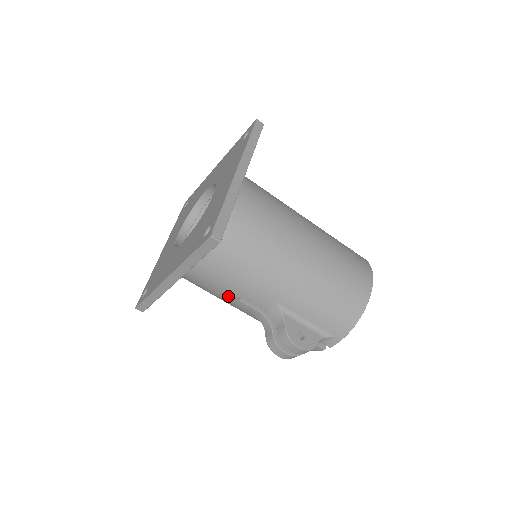
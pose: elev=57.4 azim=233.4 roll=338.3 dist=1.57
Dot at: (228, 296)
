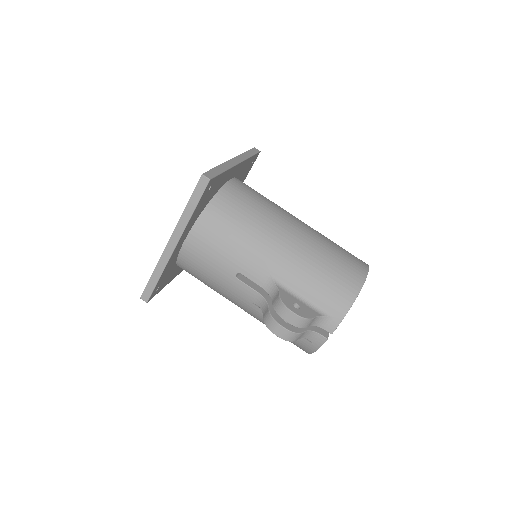
Dot at: (226, 275)
